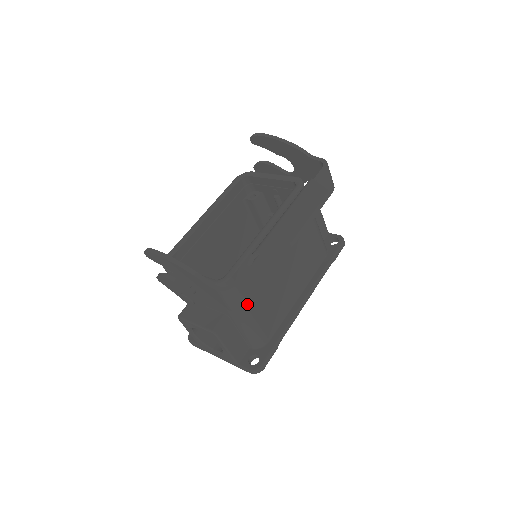
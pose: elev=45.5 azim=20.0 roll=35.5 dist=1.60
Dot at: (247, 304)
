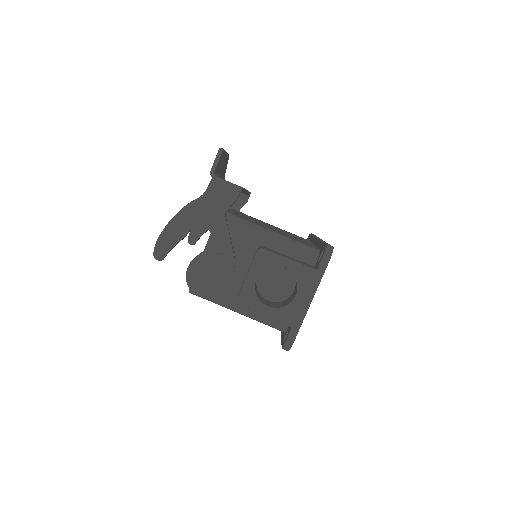
Dot at: (238, 187)
